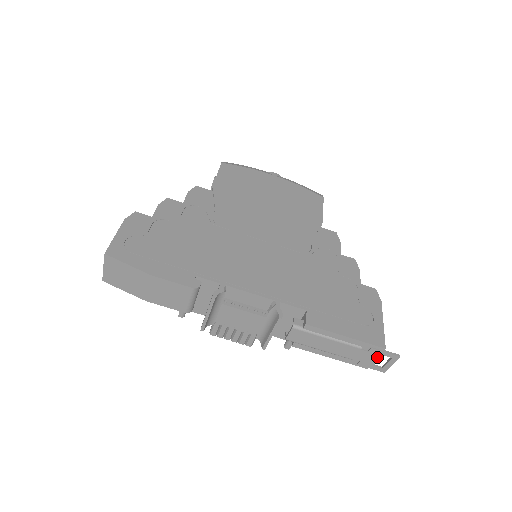
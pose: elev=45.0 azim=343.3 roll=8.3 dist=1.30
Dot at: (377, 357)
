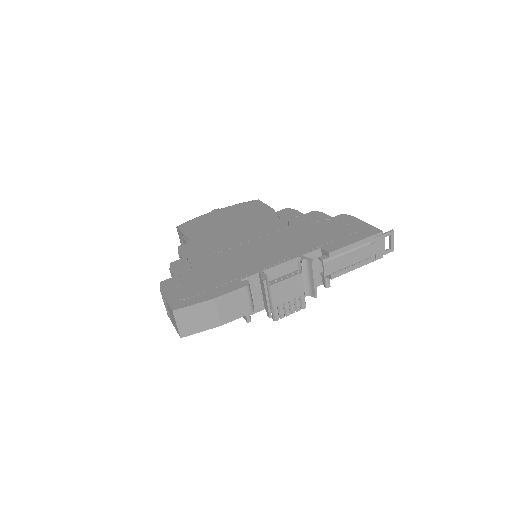
Dot at: (383, 242)
